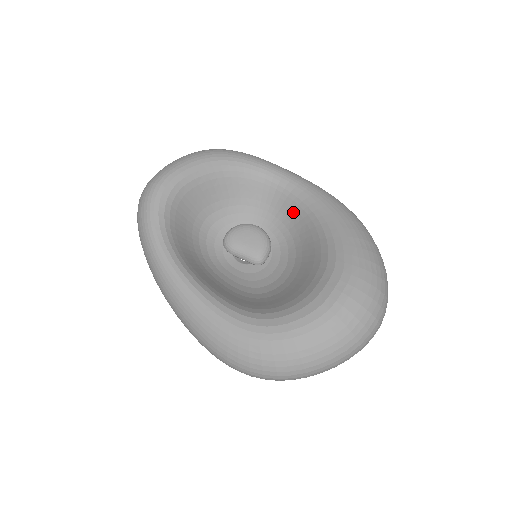
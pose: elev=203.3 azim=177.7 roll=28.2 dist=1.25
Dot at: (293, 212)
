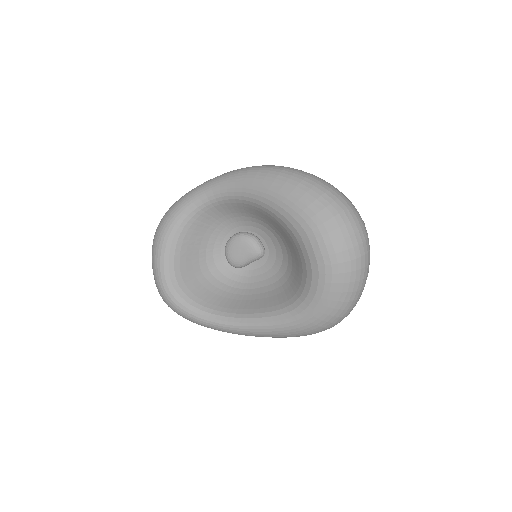
Dot at: (239, 208)
